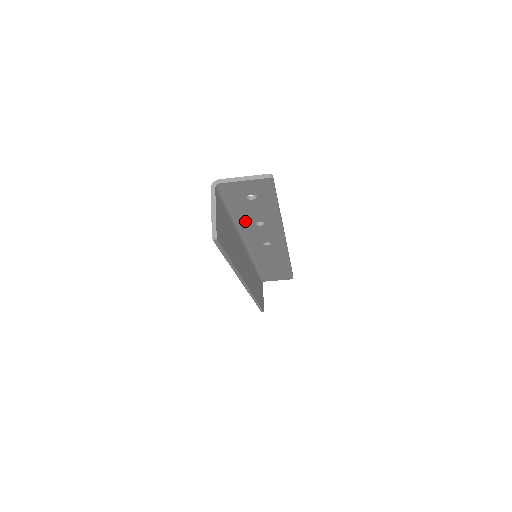
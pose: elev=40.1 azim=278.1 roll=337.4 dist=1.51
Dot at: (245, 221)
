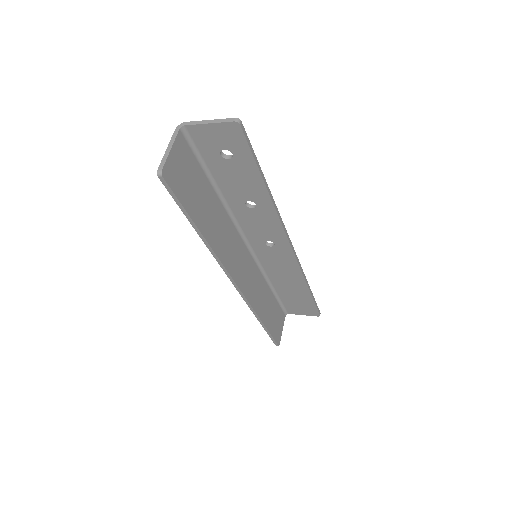
Dot at: (233, 198)
